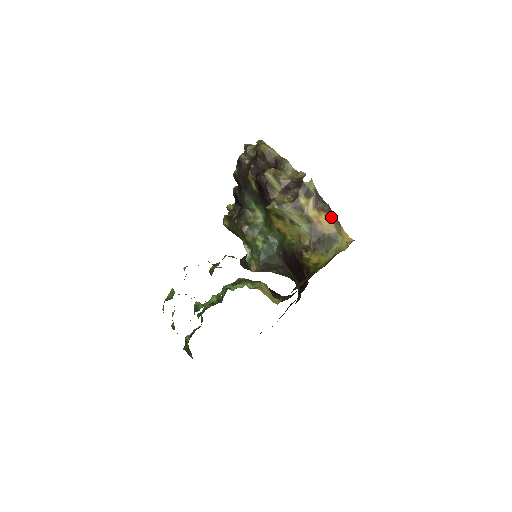
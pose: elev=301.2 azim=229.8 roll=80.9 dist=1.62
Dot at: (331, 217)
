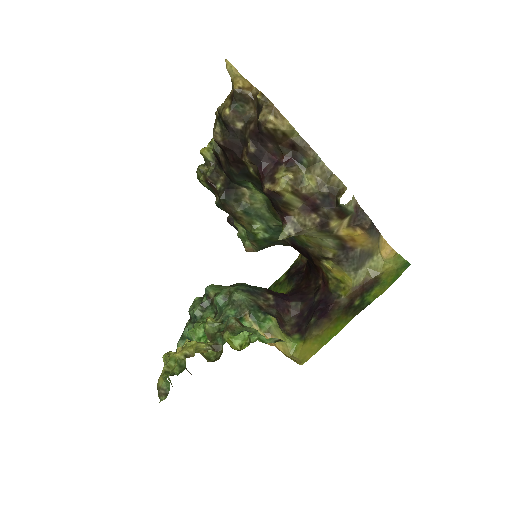
Dot at: (370, 232)
